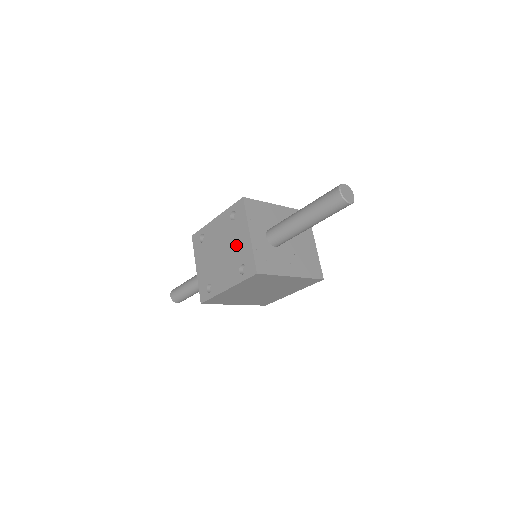
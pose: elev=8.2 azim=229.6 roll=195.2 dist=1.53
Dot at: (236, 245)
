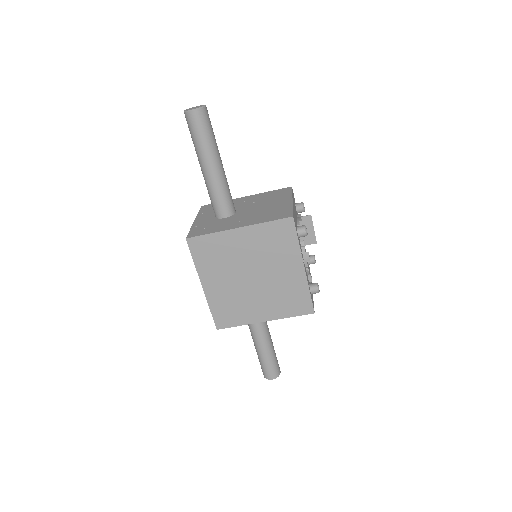
Dot at: occluded
